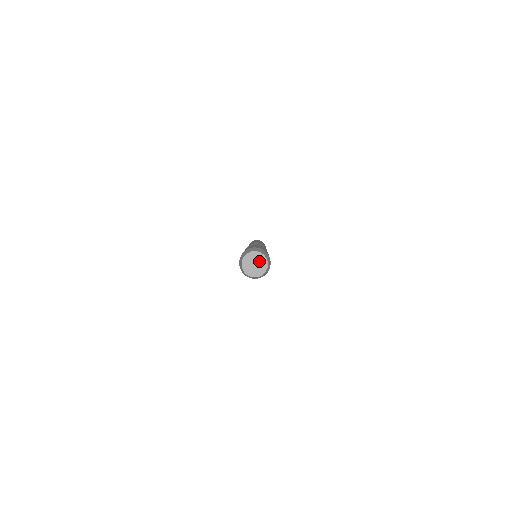
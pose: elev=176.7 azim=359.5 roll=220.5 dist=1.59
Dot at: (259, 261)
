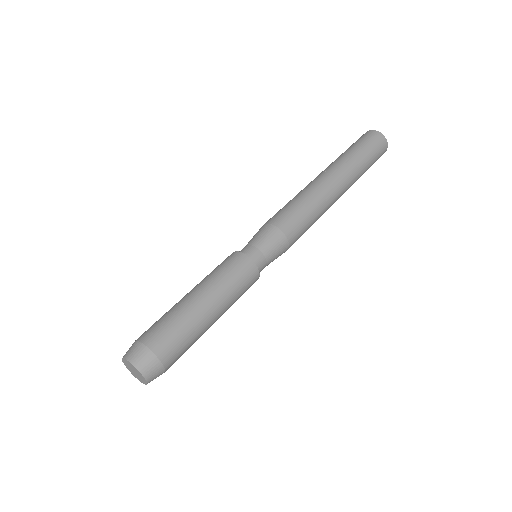
Dot at: (139, 375)
